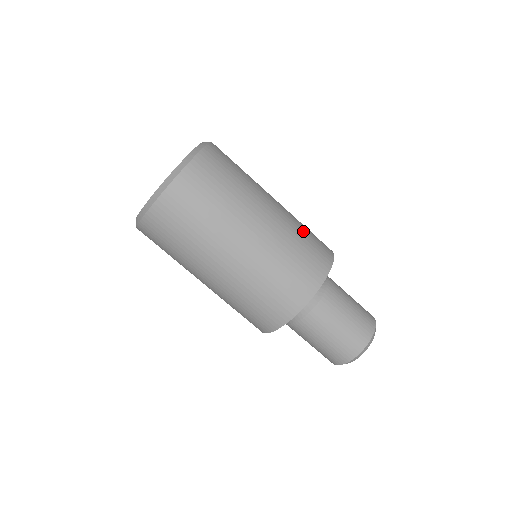
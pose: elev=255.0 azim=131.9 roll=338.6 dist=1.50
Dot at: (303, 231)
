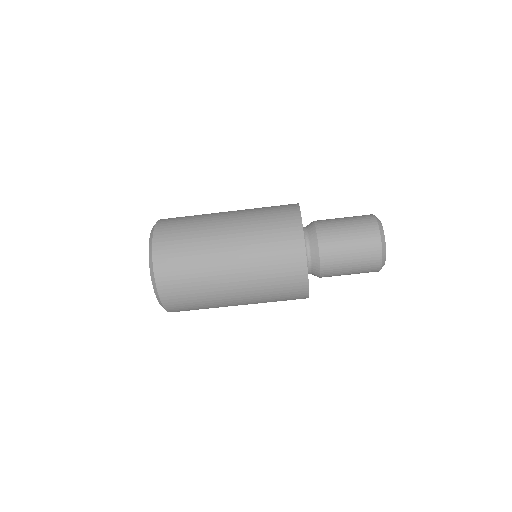
Dot at: occluded
